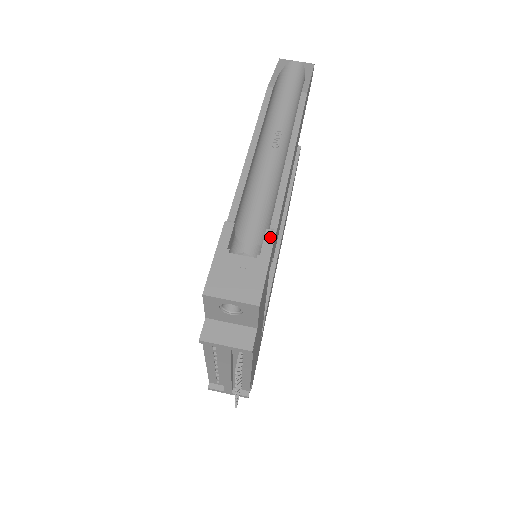
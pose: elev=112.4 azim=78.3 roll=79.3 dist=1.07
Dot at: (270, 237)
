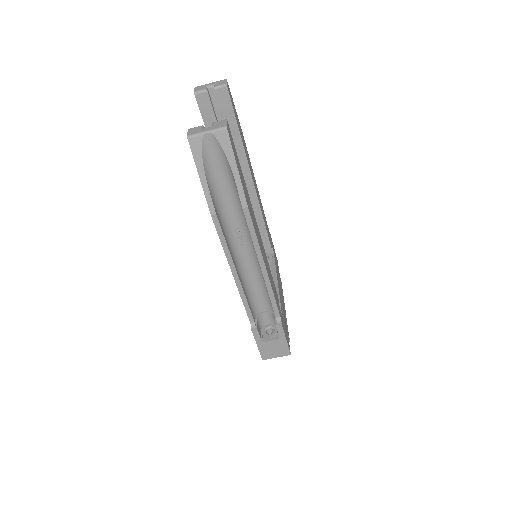
Dot at: (280, 328)
